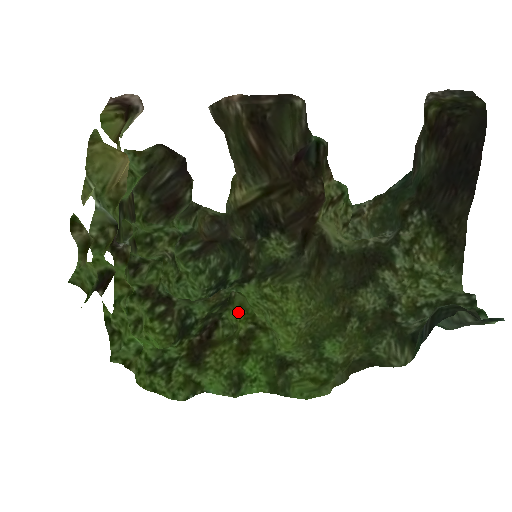
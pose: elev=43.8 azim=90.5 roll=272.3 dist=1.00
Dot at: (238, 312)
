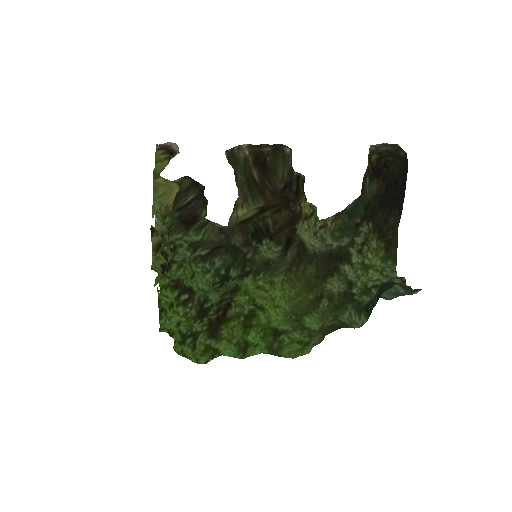
Dot at: (244, 297)
